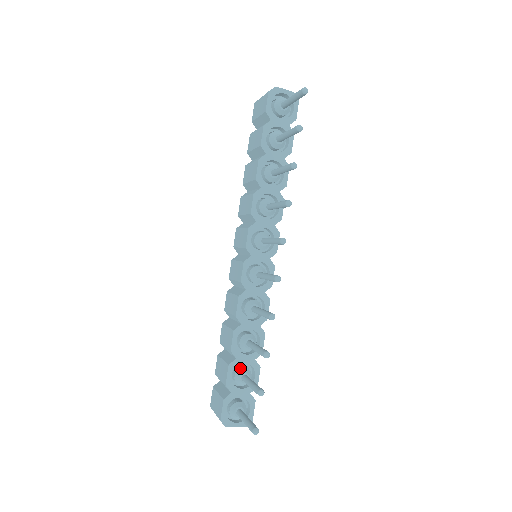
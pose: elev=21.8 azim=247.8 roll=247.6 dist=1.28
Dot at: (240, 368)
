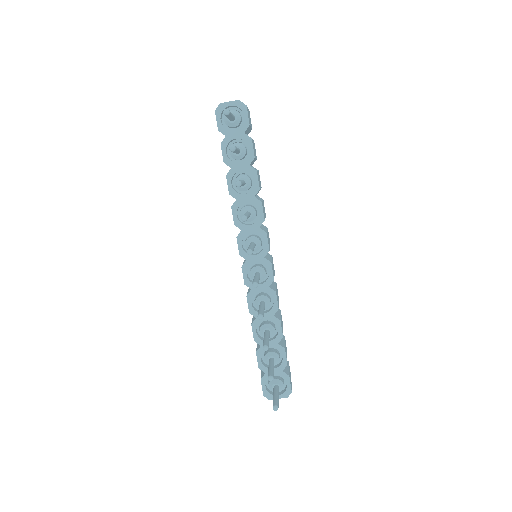
Dot at: (267, 353)
